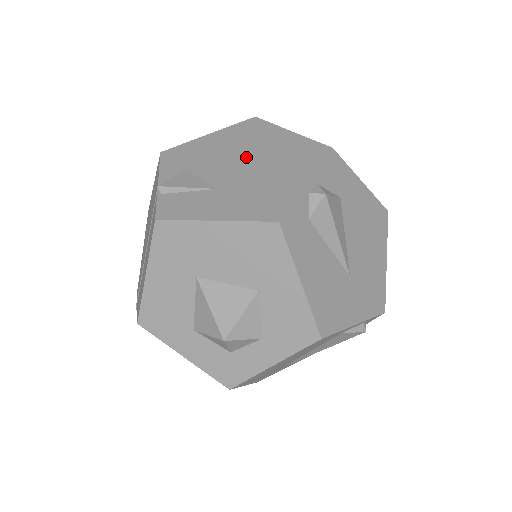
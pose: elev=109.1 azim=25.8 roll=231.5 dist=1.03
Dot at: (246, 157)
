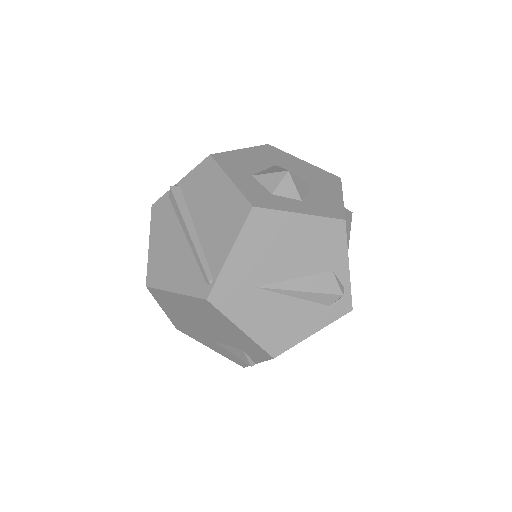
Dot at: occluded
